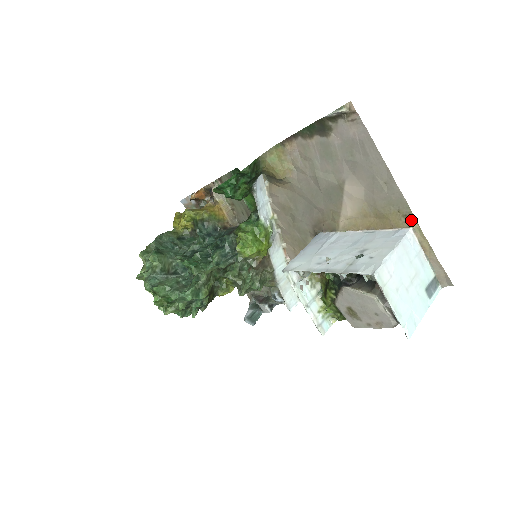
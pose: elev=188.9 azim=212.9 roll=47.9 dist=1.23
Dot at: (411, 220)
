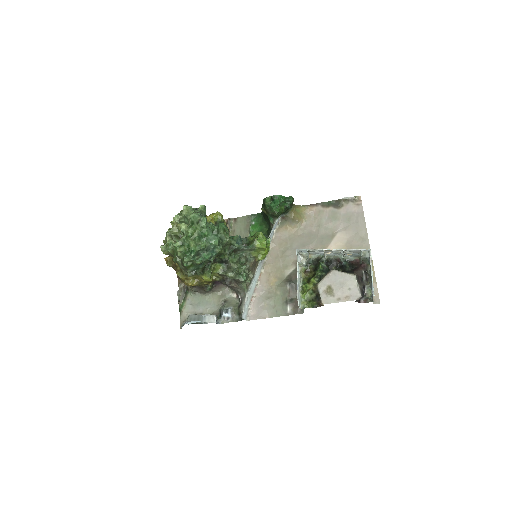
Dot at: occluded
